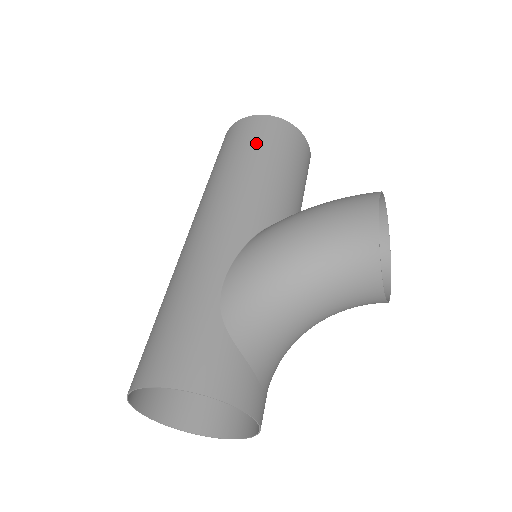
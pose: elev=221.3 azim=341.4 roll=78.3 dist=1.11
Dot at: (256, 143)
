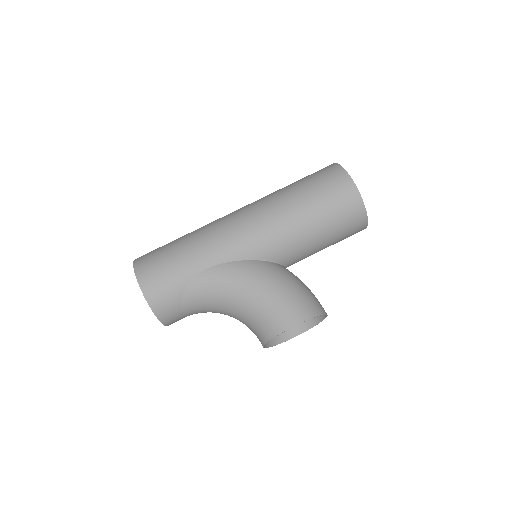
Dot at: (324, 205)
